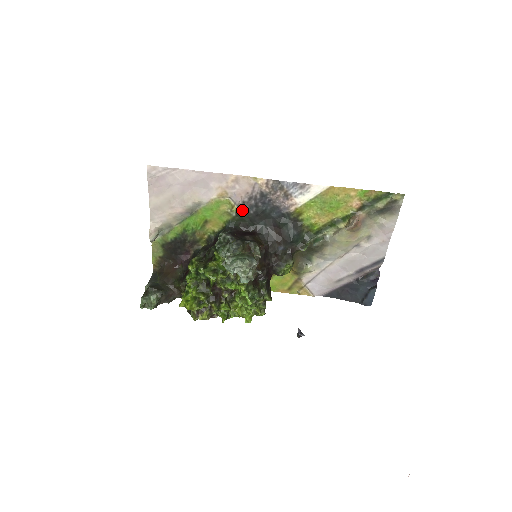
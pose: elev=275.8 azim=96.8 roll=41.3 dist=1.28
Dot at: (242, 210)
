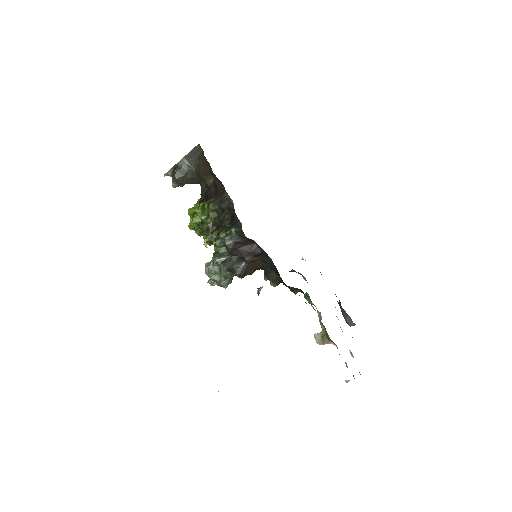
Dot at: occluded
